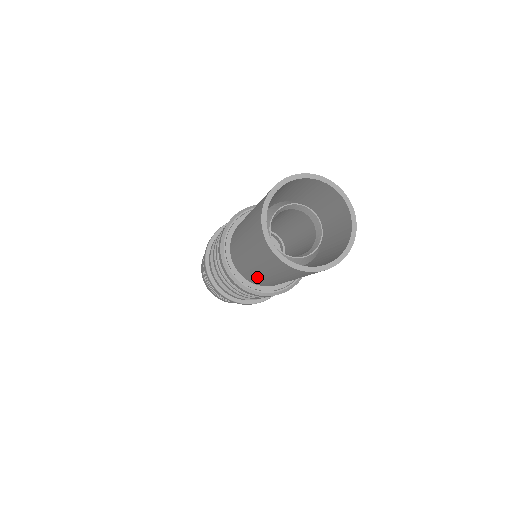
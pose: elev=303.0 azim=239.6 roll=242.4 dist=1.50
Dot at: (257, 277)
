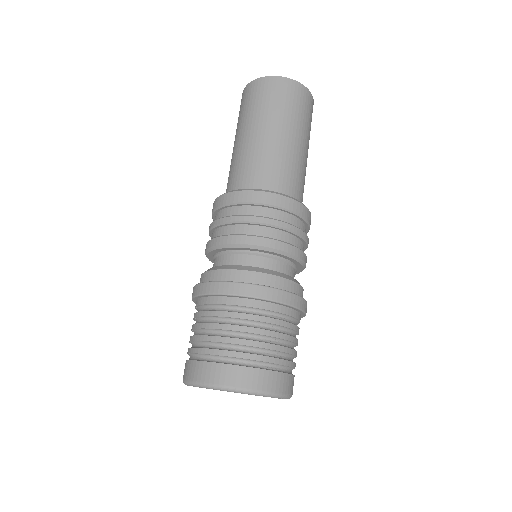
Dot at: (230, 169)
